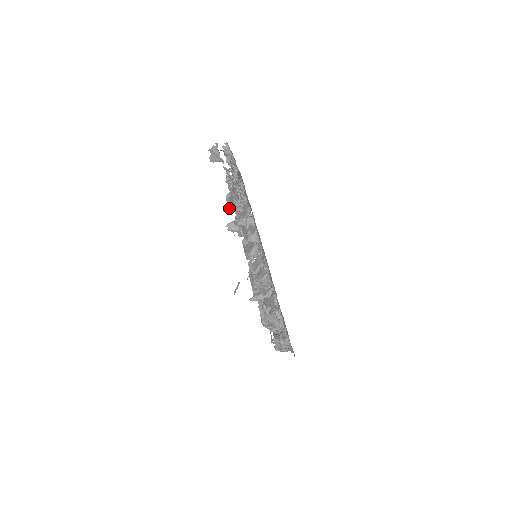
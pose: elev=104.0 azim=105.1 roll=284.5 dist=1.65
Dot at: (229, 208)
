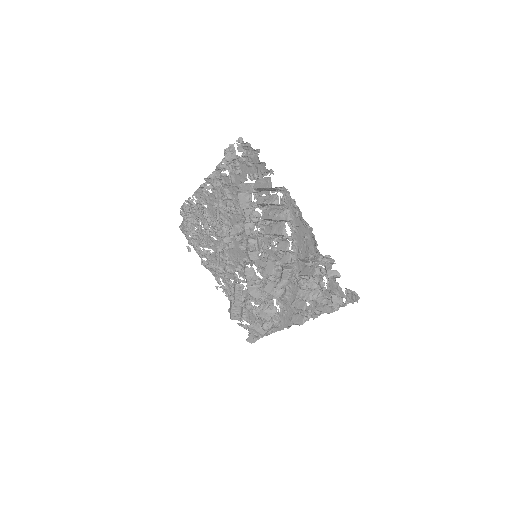
Dot at: (240, 206)
